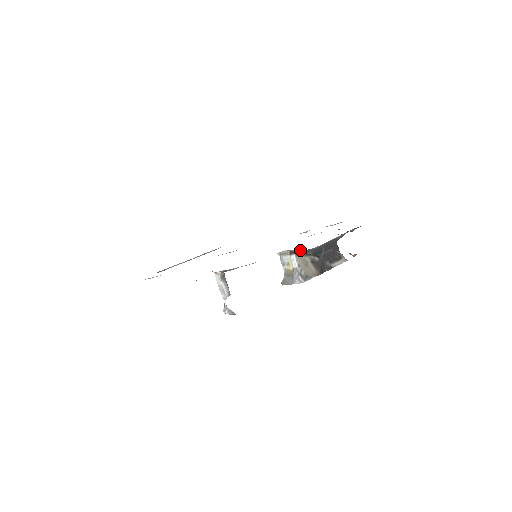
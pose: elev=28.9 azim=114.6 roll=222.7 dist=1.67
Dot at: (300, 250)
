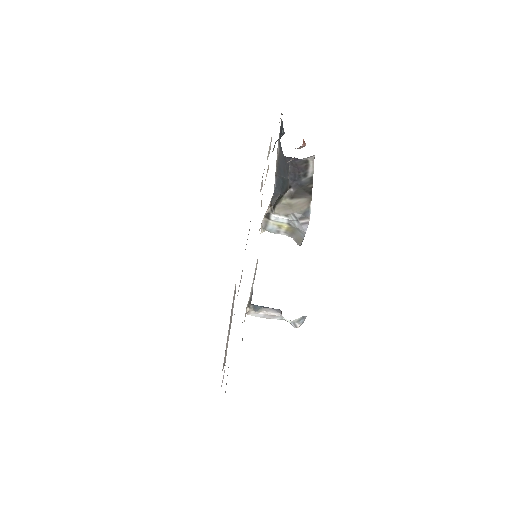
Dot at: (269, 205)
